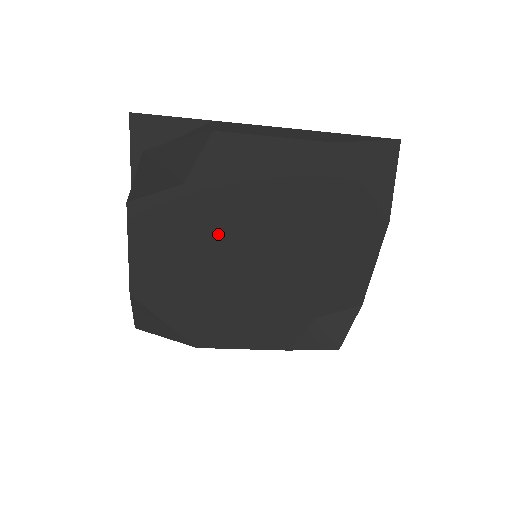
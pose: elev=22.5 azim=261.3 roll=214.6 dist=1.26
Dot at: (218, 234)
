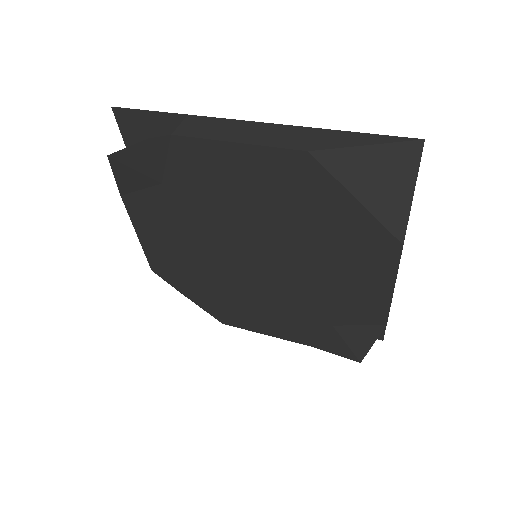
Dot at: (209, 232)
